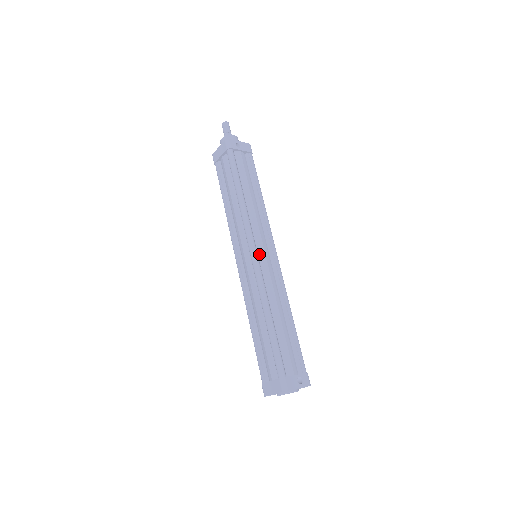
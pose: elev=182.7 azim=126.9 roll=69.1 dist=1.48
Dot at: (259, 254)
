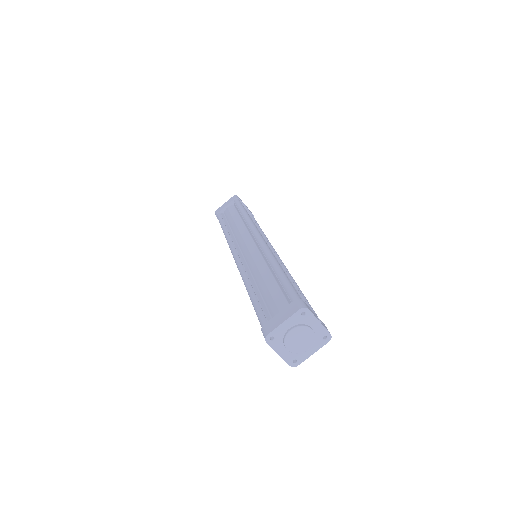
Dot at: occluded
